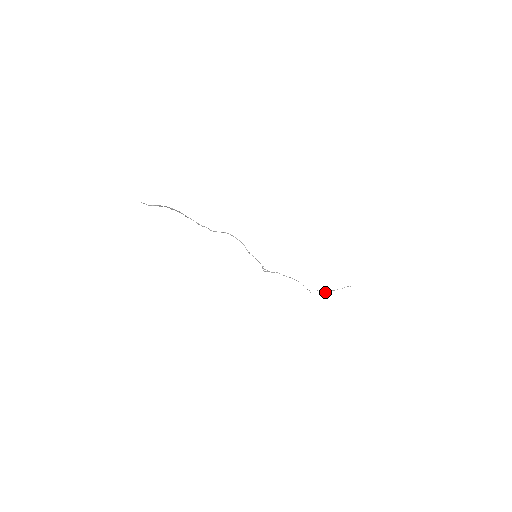
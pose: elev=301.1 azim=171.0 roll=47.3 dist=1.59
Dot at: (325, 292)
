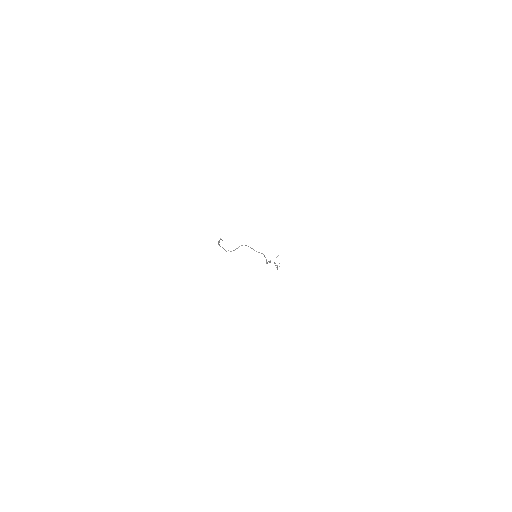
Dot at: occluded
